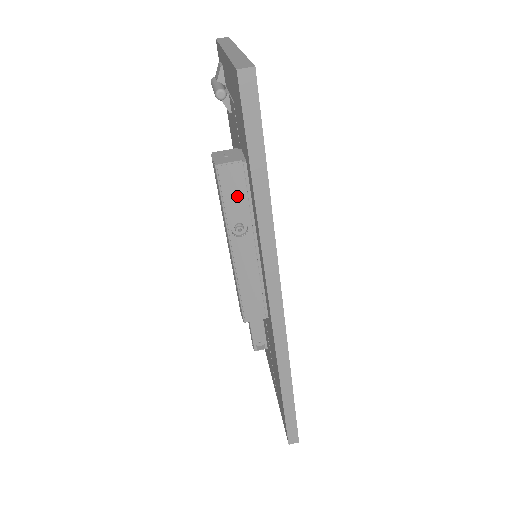
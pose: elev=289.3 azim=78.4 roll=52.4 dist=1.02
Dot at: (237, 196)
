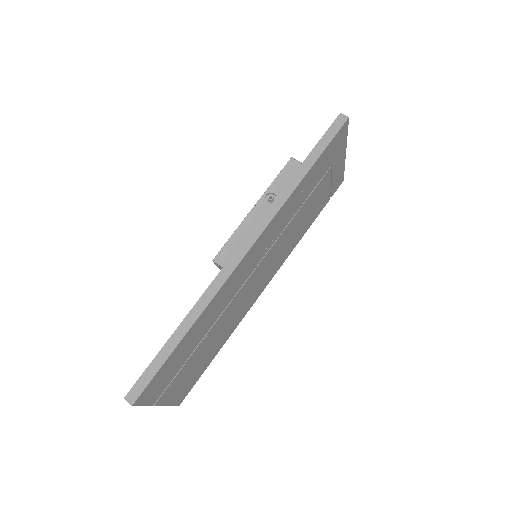
Dot at: (287, 180)
